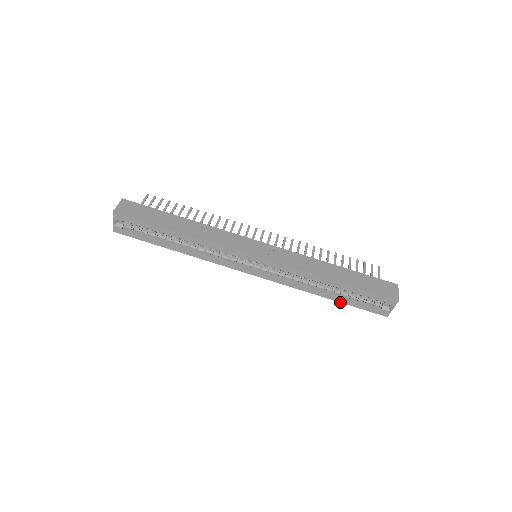
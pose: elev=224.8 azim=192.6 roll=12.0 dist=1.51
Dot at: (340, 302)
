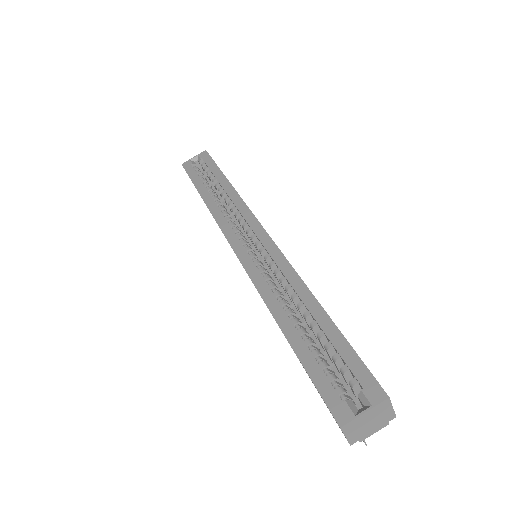
Dot at: (293, 348)
